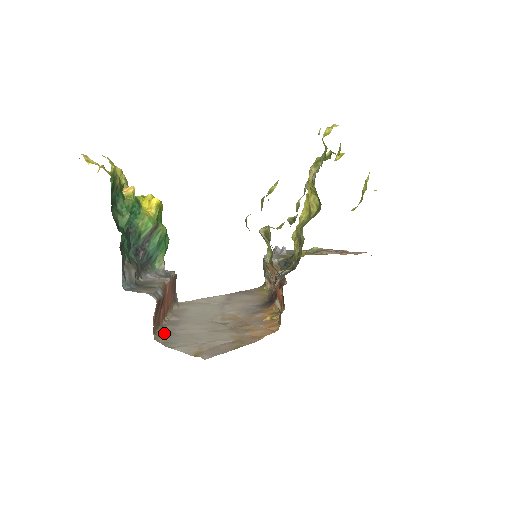
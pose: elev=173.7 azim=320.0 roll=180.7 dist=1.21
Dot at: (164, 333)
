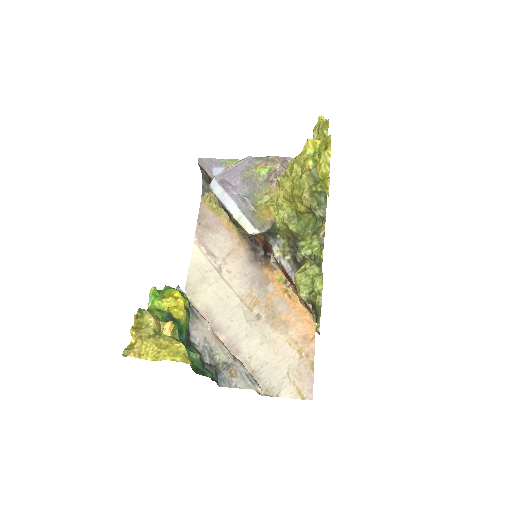
Dot at: occluded
